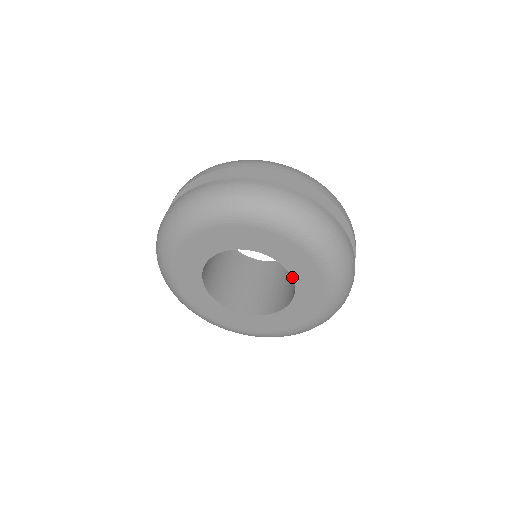
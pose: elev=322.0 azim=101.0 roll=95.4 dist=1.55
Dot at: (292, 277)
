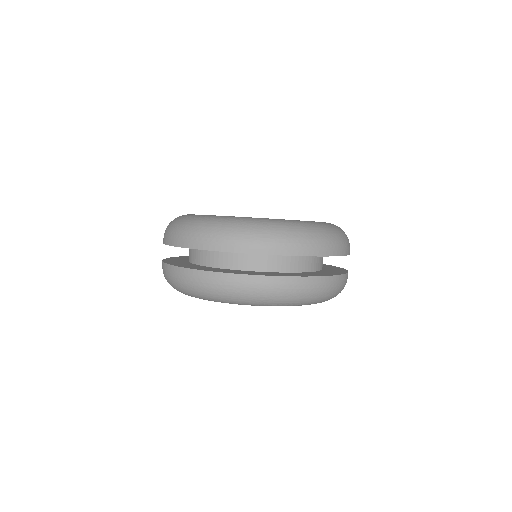
Dot at: occluded
